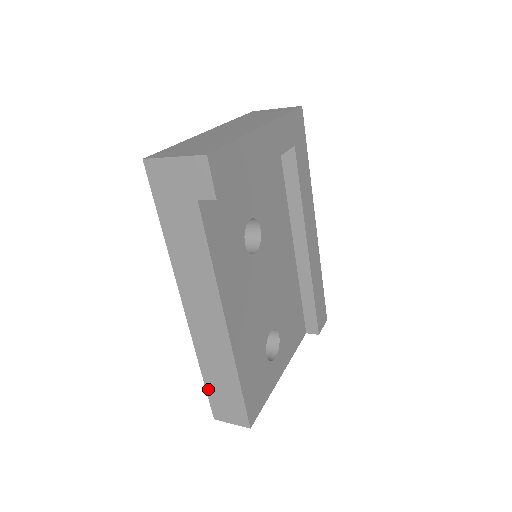
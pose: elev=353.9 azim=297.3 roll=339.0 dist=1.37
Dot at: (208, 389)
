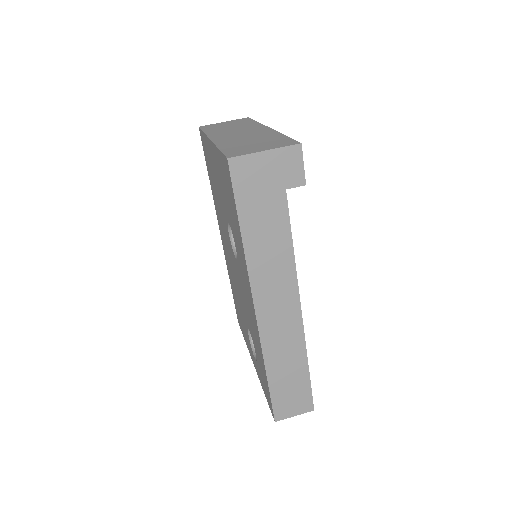
Dot at: (272, 390)
